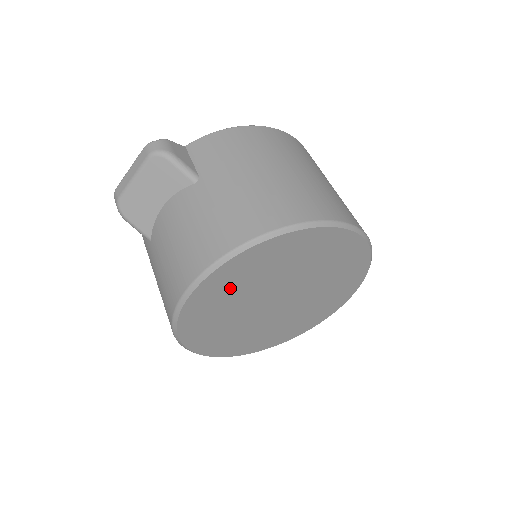
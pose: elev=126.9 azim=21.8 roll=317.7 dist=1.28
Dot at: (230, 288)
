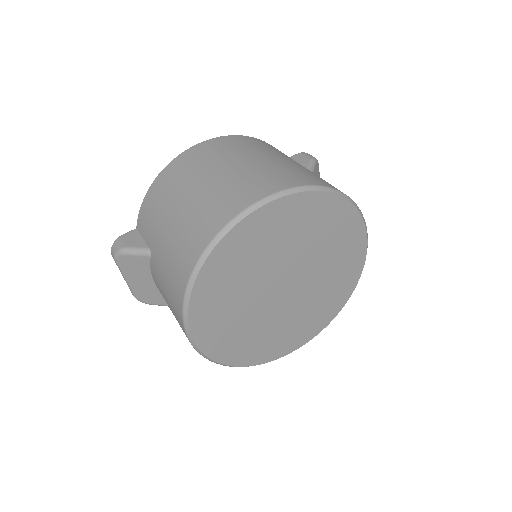
Dot at: (223, 318)
